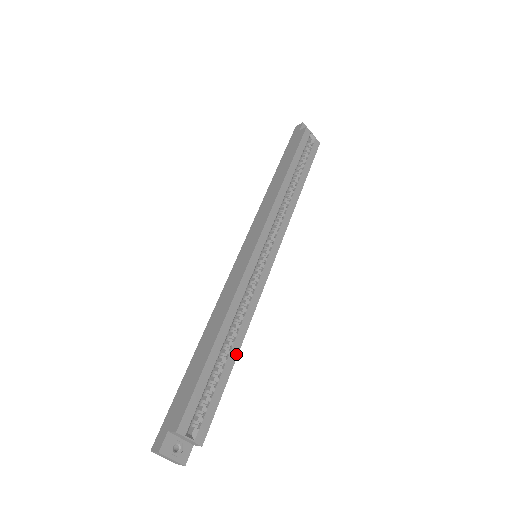
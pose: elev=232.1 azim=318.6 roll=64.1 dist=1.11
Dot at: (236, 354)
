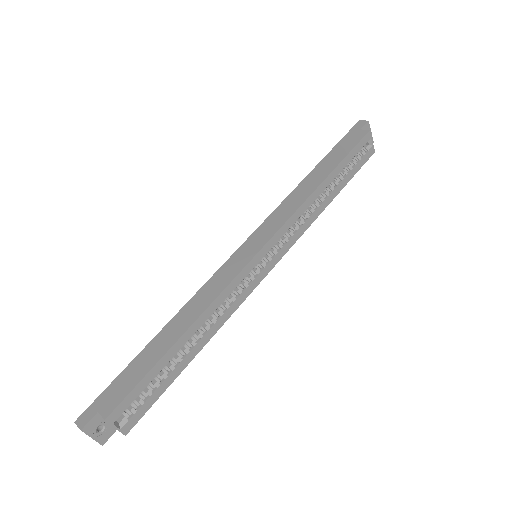
Dot at: (194, 355)
